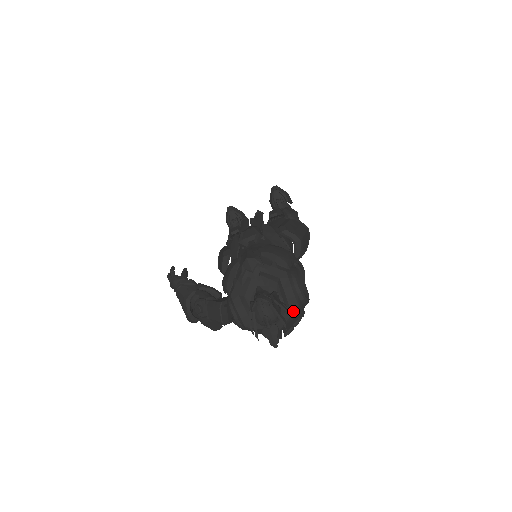
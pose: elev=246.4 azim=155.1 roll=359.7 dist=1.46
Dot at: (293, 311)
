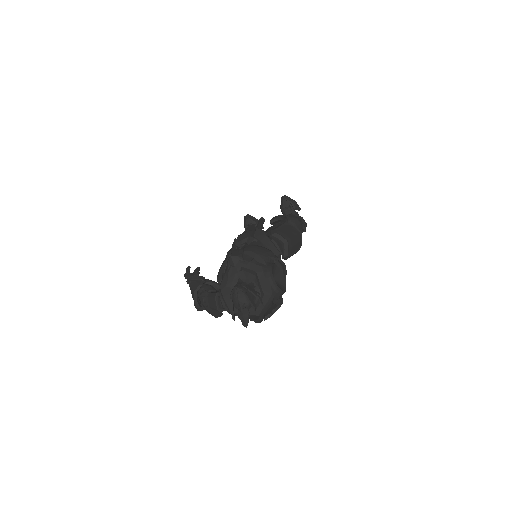
Dot at: (268, 299)
